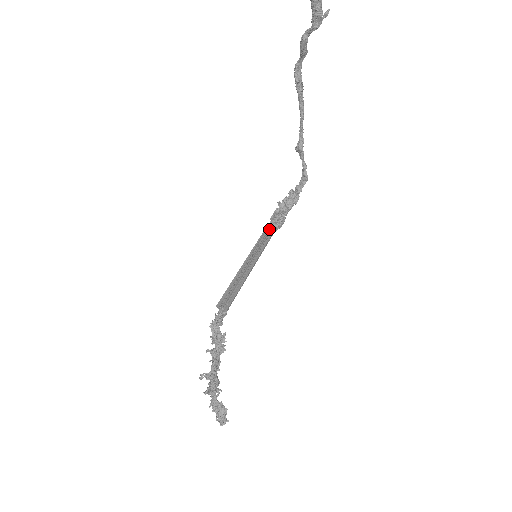
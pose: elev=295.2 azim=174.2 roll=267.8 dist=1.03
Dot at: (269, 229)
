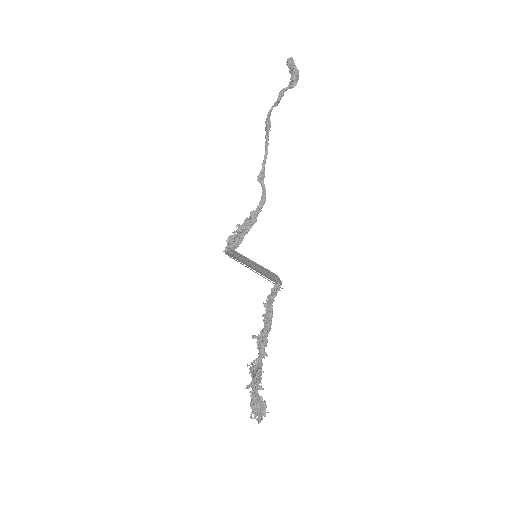
Dot at: (230, 249)
